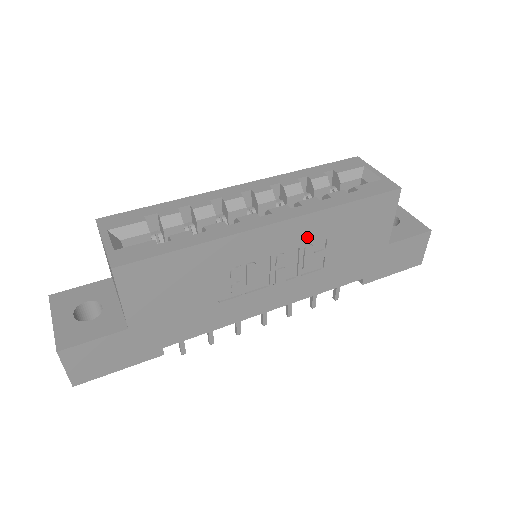
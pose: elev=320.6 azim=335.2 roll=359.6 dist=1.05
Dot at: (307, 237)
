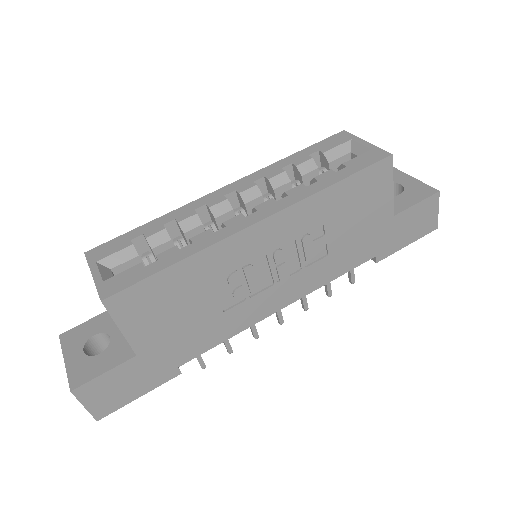
Dot at: (301, 227)
